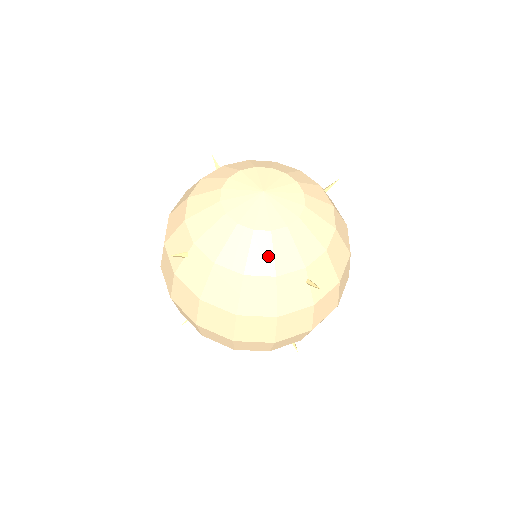
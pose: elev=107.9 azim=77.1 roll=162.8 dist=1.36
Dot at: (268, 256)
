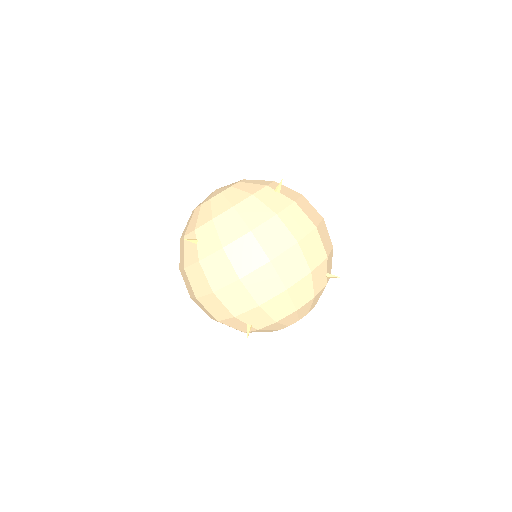
Dot at: (239, 193)
